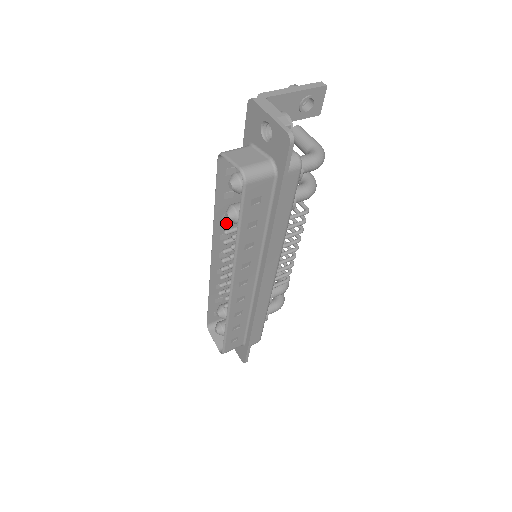
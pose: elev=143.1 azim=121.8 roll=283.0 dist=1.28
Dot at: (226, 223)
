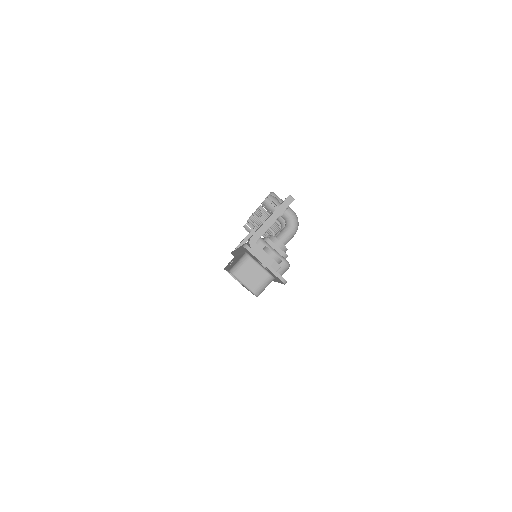
Dot at: occluded
